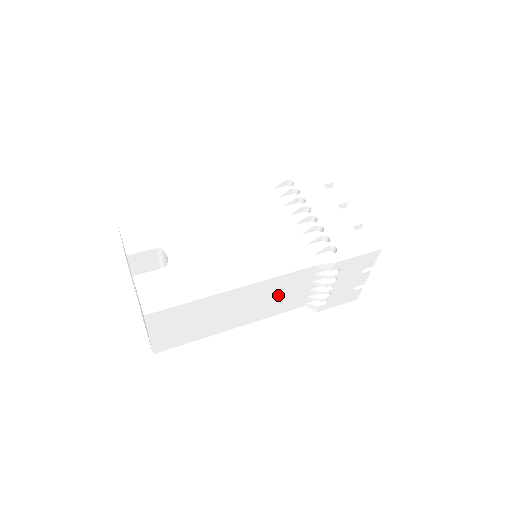
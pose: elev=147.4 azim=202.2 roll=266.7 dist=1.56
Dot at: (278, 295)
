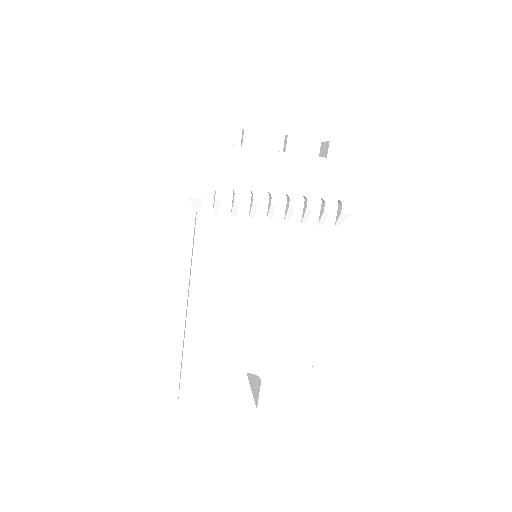
Dot at: occluded
